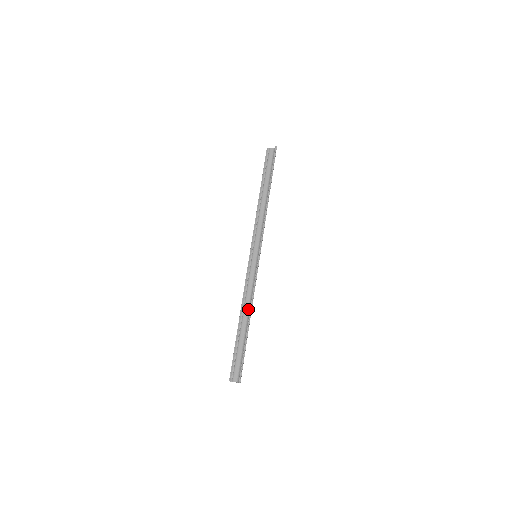
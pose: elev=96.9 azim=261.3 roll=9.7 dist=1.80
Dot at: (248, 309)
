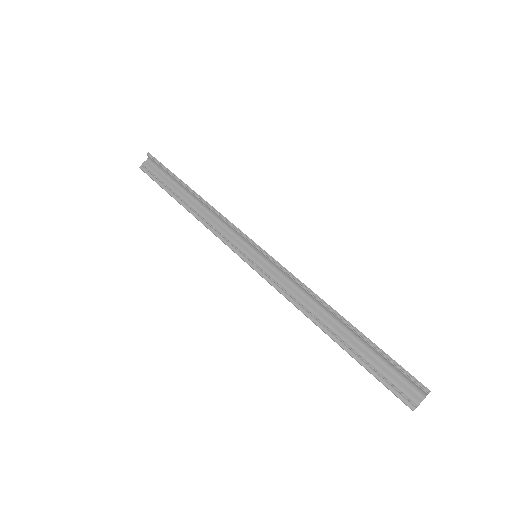
Dot at: (321, 311)
